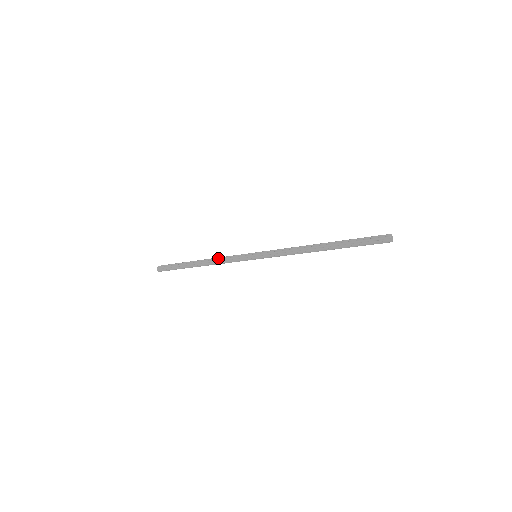
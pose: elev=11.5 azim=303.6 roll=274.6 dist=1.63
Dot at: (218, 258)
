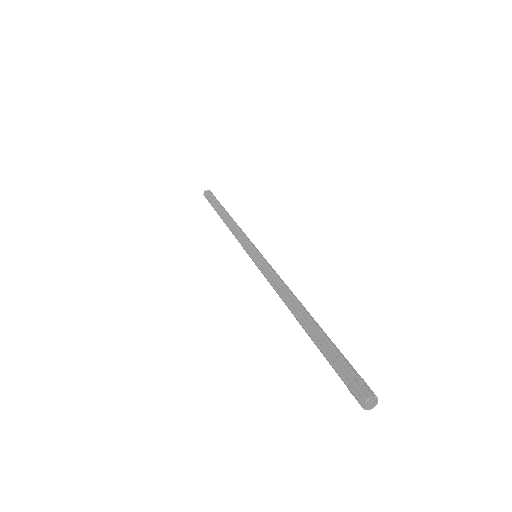
Dot at: (235, 225)
